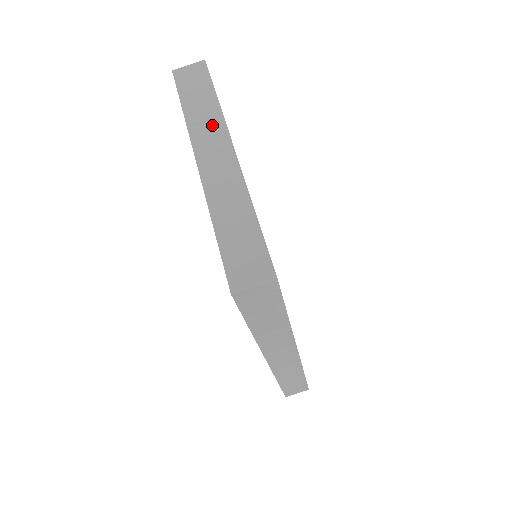
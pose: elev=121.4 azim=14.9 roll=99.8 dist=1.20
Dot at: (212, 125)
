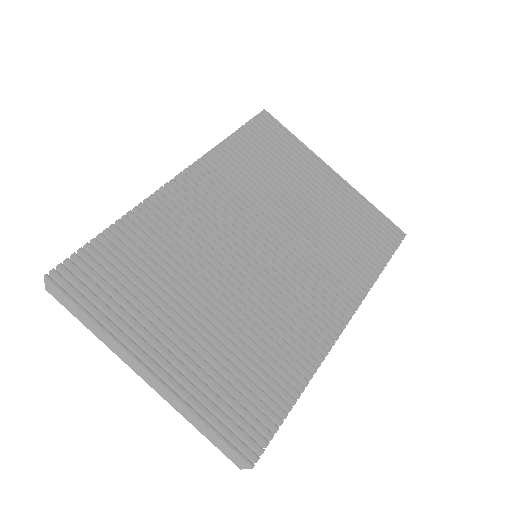
Dot at: (115, 347)
